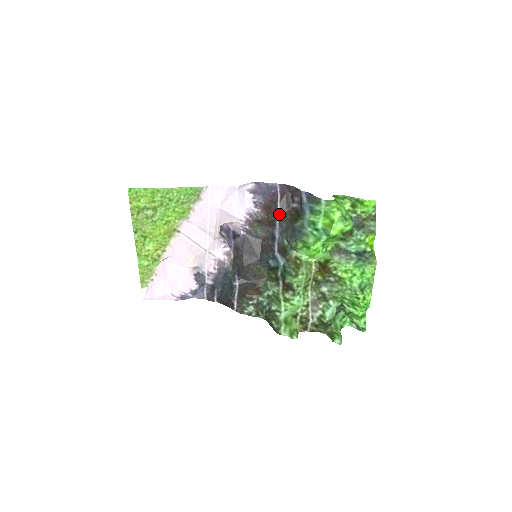
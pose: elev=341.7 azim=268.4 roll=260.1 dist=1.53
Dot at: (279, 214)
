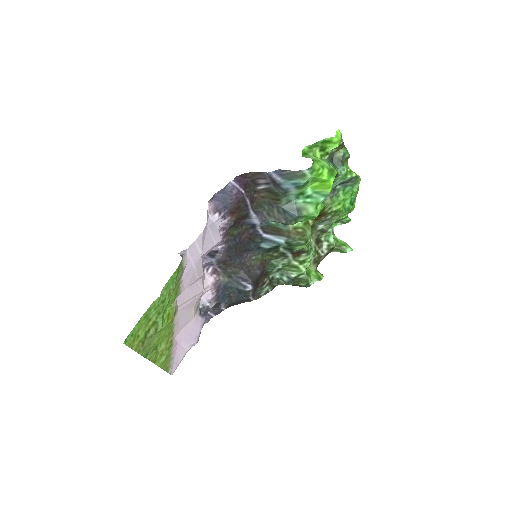
Dot at: (250, 206)
